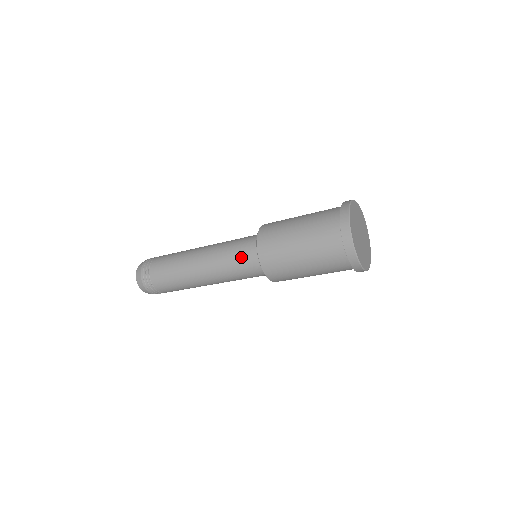
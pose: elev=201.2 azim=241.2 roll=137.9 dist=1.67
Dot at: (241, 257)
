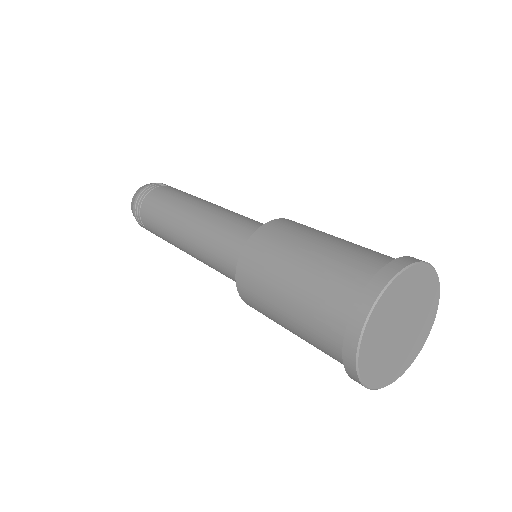
Dot at: (233, 280)
